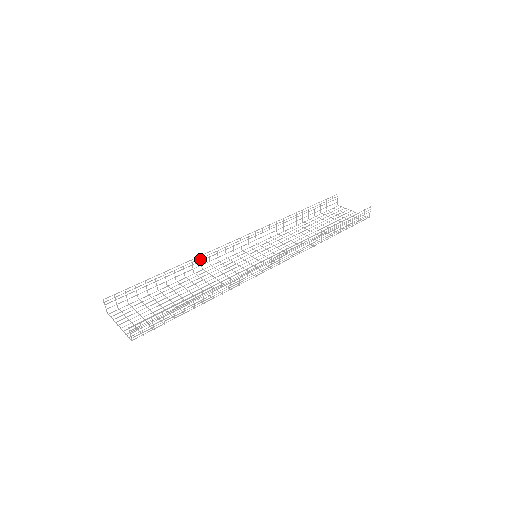
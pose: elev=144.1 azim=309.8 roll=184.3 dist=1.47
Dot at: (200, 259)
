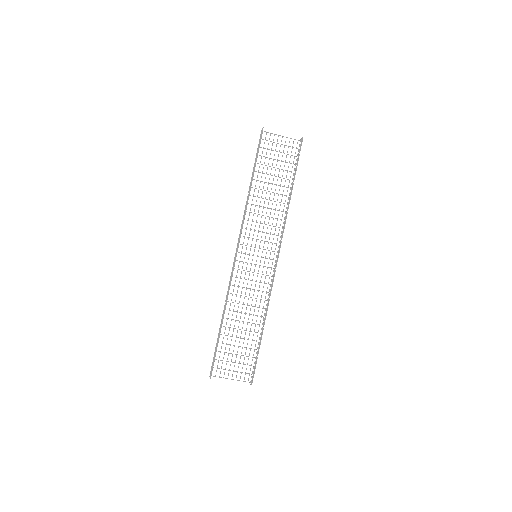
Dot at: occluded
